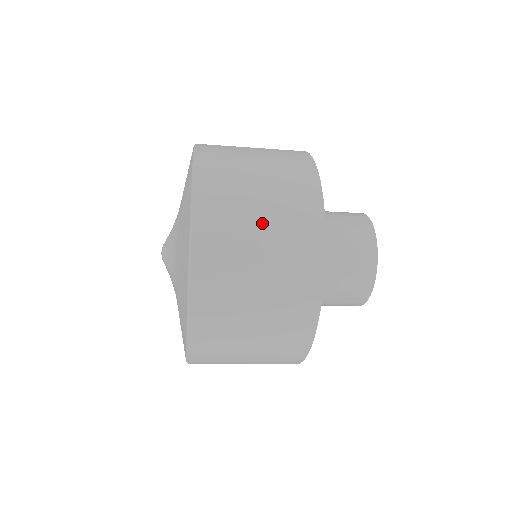
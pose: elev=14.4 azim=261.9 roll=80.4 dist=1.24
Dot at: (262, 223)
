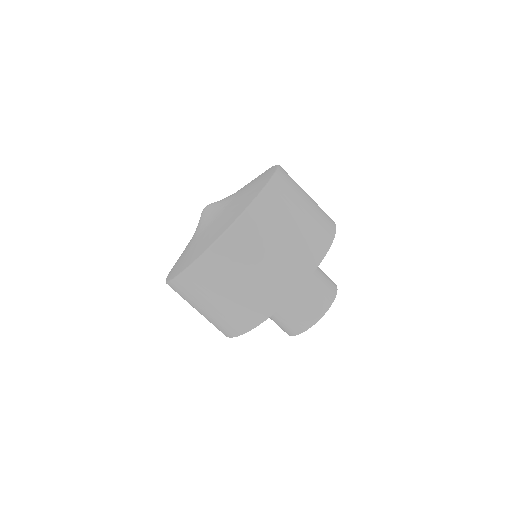
Dot at: occluded
